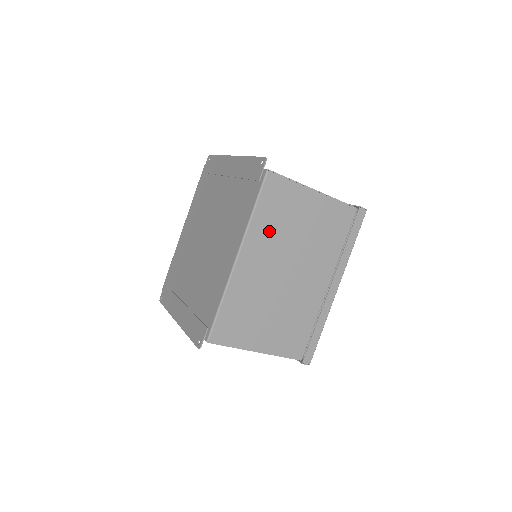
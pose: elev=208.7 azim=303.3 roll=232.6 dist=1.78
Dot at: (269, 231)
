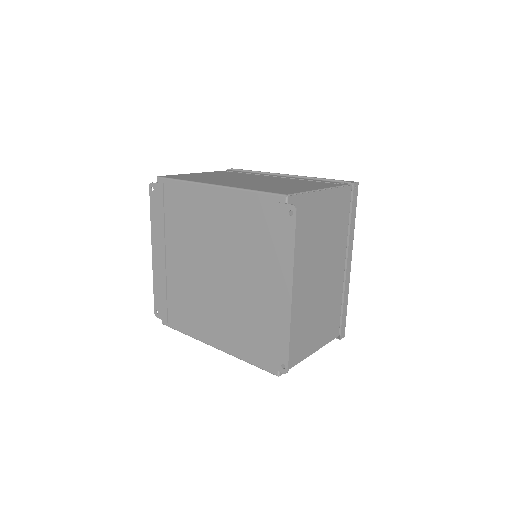
Dot at: occluded
